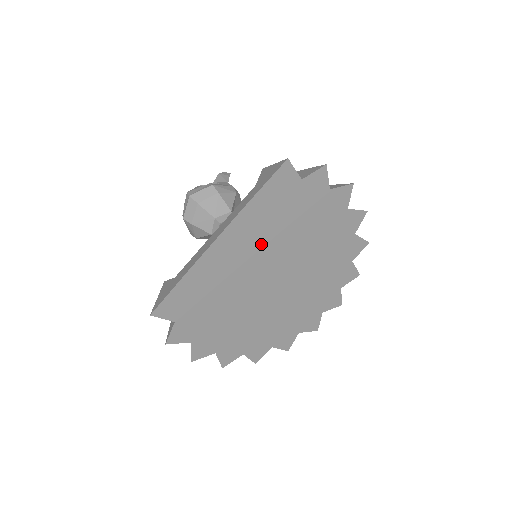
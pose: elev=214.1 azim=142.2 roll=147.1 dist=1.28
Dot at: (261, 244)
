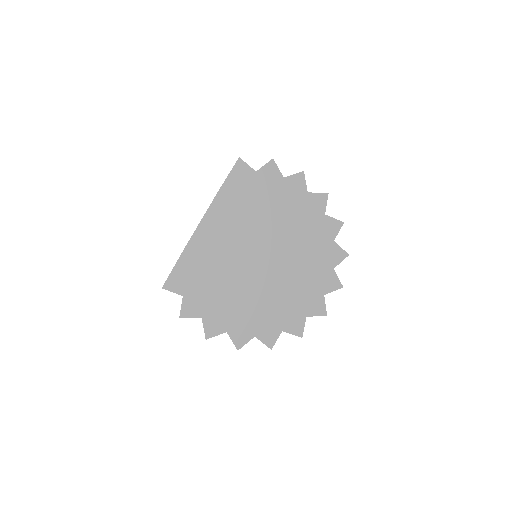
Dot at: (239, 226)
